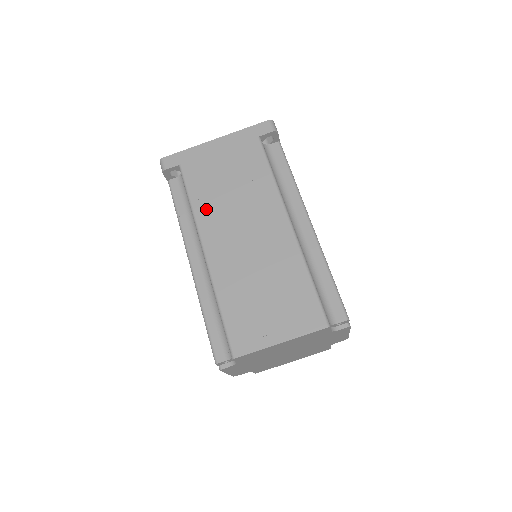
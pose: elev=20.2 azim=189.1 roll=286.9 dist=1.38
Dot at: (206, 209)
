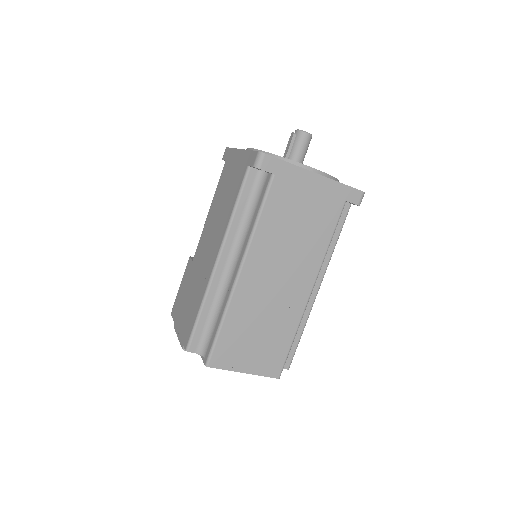
Dot at: (266, 236)
